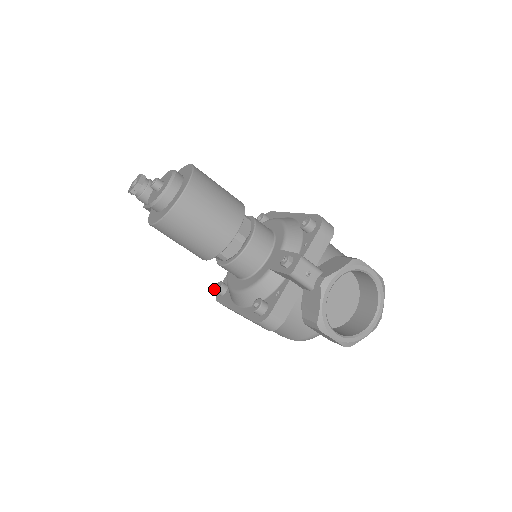
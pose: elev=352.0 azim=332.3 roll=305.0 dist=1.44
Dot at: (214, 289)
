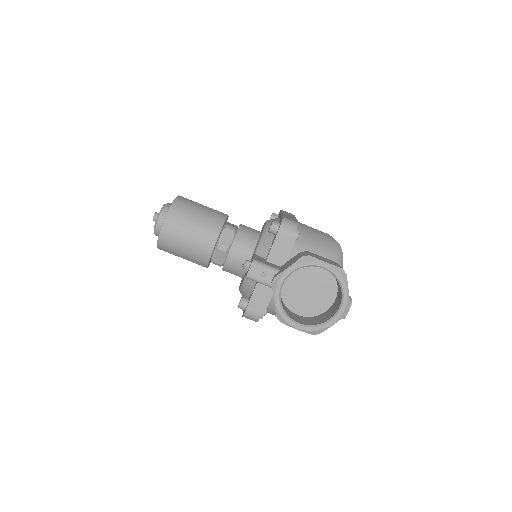
Dot at: occluded
